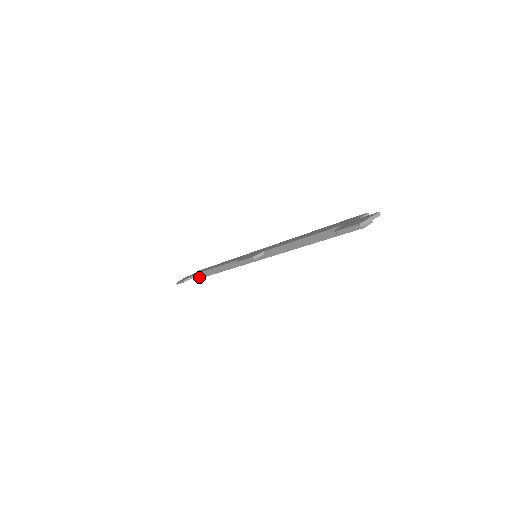
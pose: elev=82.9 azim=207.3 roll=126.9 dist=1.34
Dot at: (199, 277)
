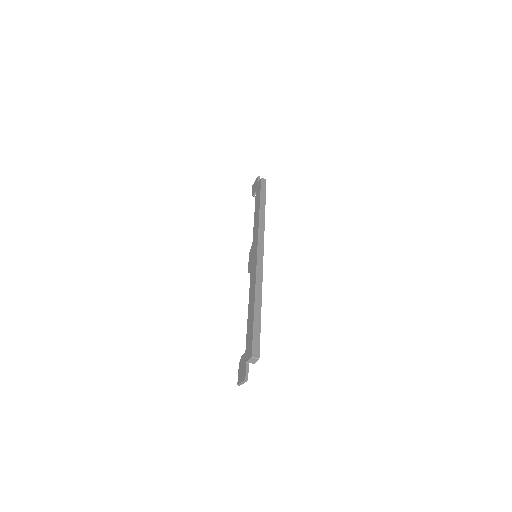
Dot at: occluded
